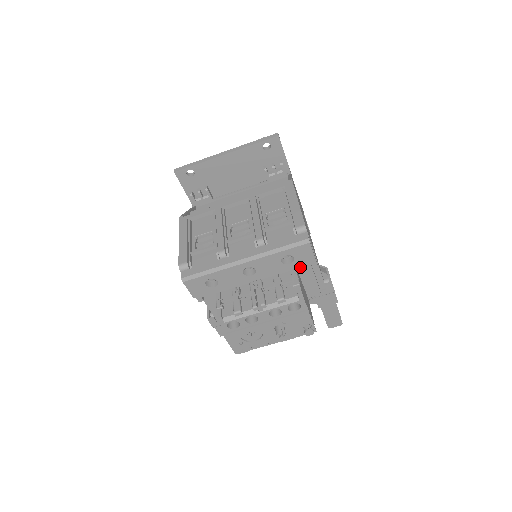
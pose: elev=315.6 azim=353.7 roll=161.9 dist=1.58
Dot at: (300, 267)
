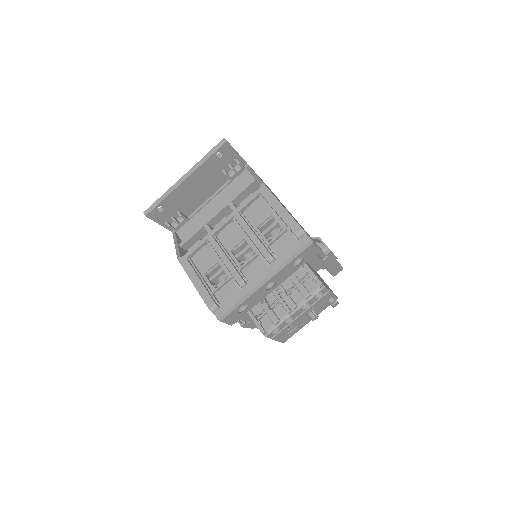
Dot at: occluded
